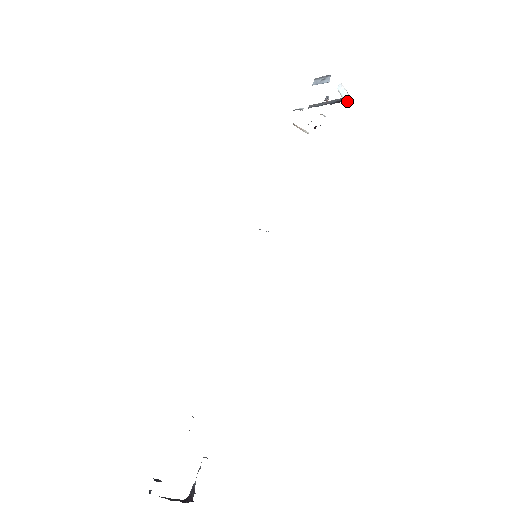
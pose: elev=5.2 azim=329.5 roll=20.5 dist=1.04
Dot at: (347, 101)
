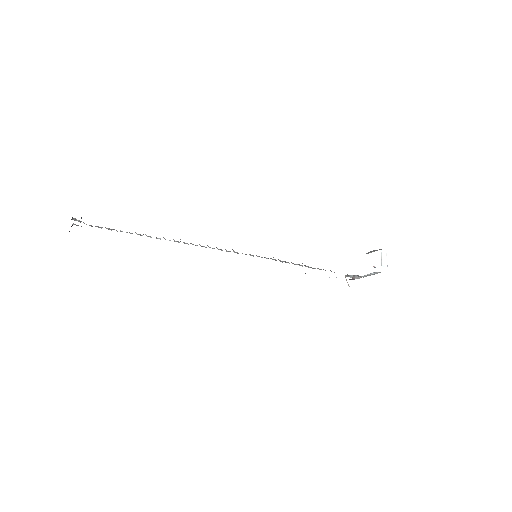
Dot at: (384, 266)
